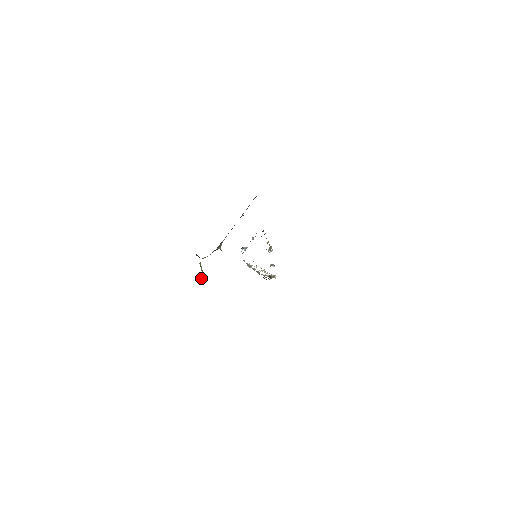
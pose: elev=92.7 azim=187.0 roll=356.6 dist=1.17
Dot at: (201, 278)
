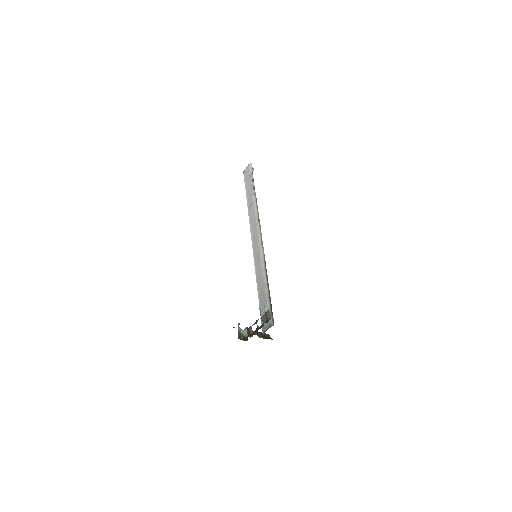
Dot at: occluded
